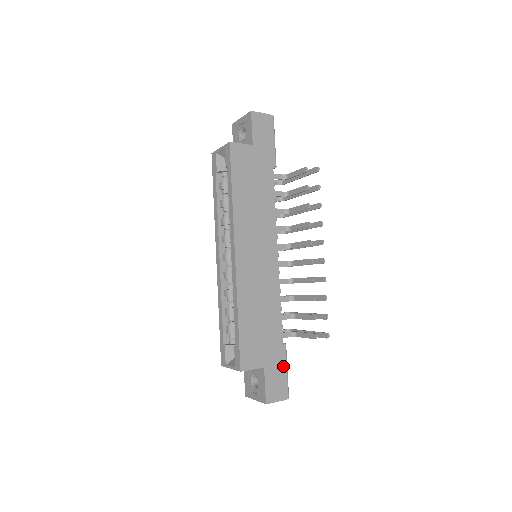
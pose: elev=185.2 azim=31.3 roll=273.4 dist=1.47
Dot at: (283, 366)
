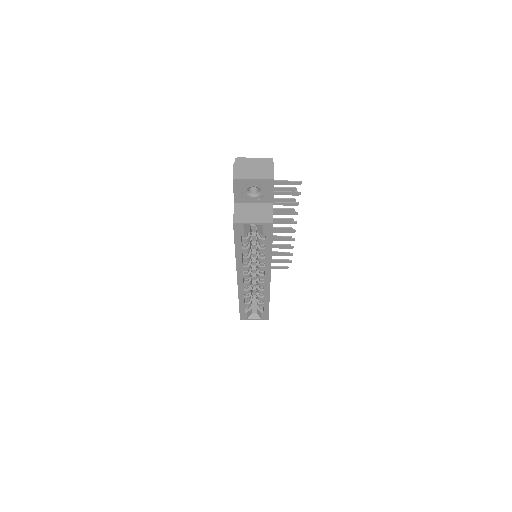
Dot at: occluded
